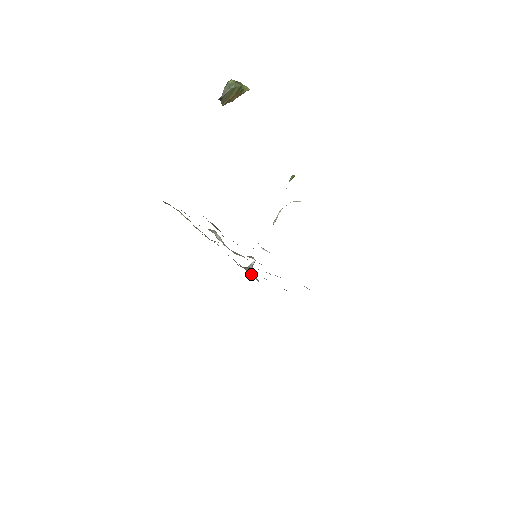
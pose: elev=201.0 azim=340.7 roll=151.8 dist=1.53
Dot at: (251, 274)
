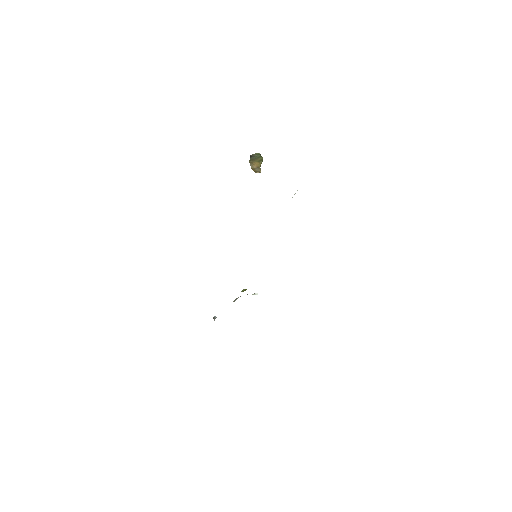
Dot at: occluded
